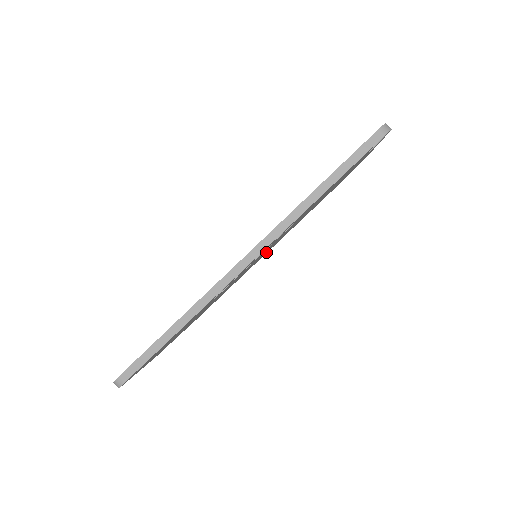
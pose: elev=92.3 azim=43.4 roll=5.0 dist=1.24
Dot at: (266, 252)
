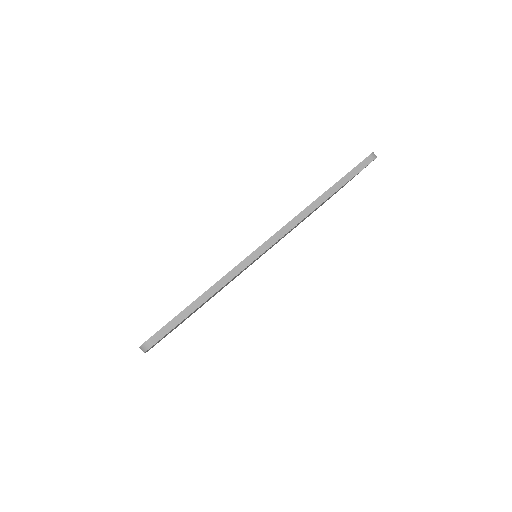
Dot at: occluded
